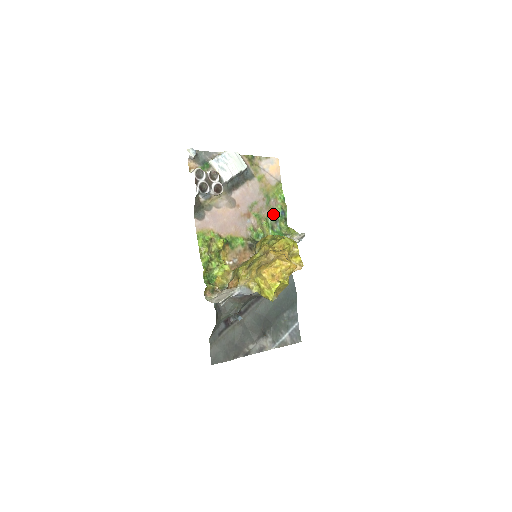
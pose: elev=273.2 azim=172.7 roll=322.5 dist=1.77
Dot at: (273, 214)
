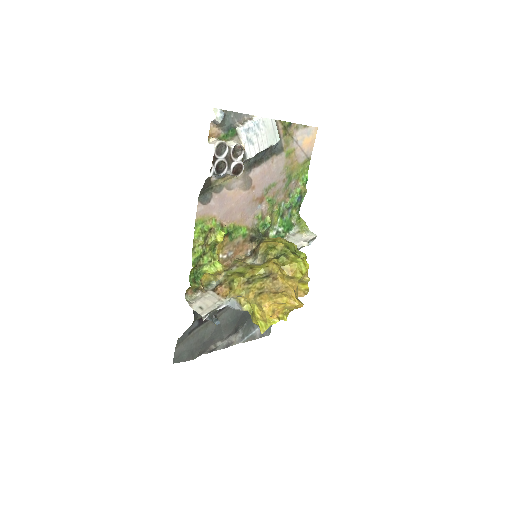
Dot at: (289, 199)
